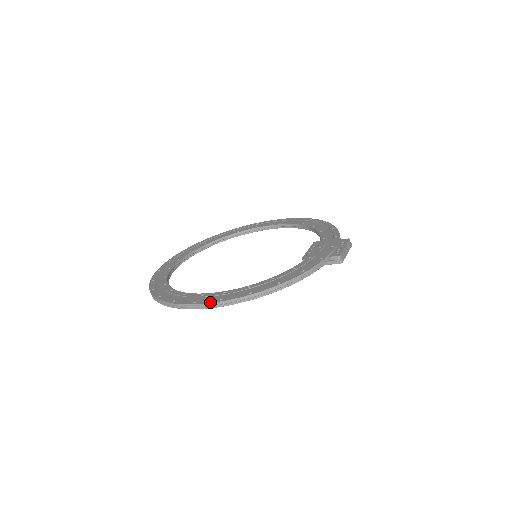
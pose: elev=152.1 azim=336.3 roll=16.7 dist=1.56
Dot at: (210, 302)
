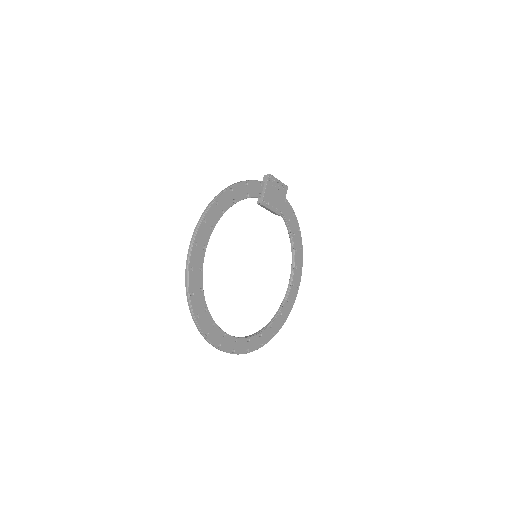
Dot at: (196, 228)
